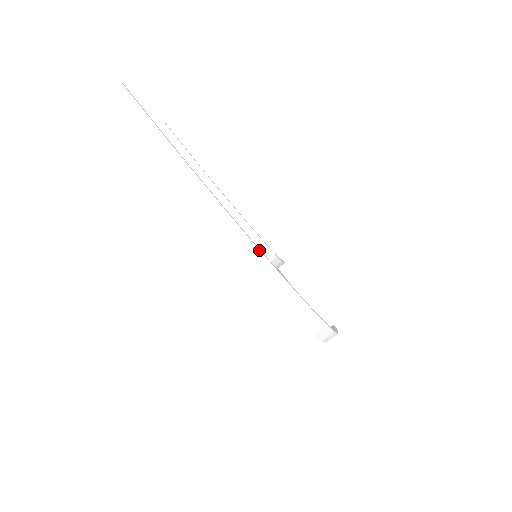
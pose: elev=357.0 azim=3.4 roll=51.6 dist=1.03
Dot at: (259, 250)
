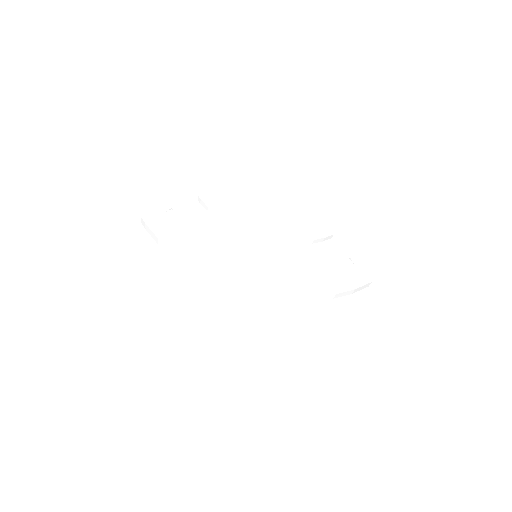
Dot at: (208, 273)
